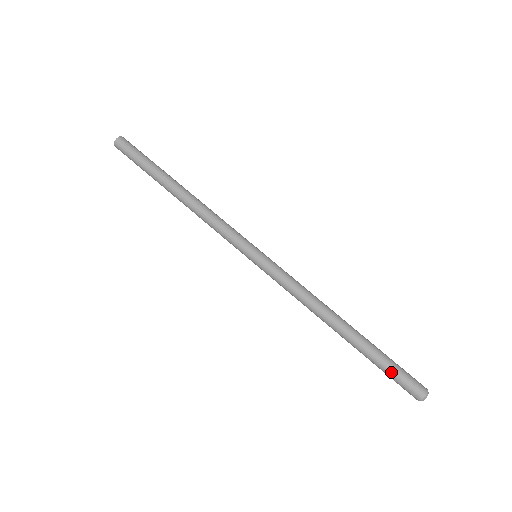
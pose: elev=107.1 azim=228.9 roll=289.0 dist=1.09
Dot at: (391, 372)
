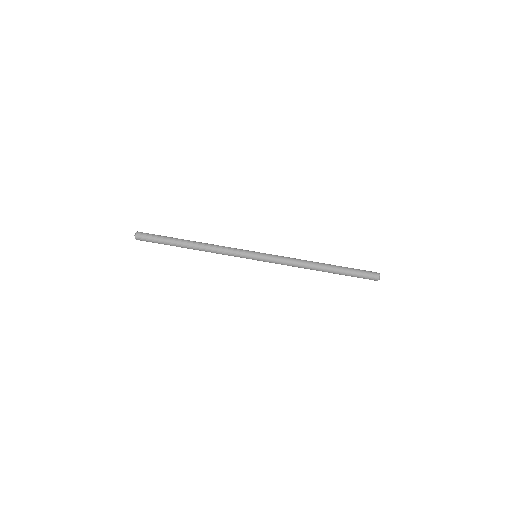
Dot at: (358, 274)
